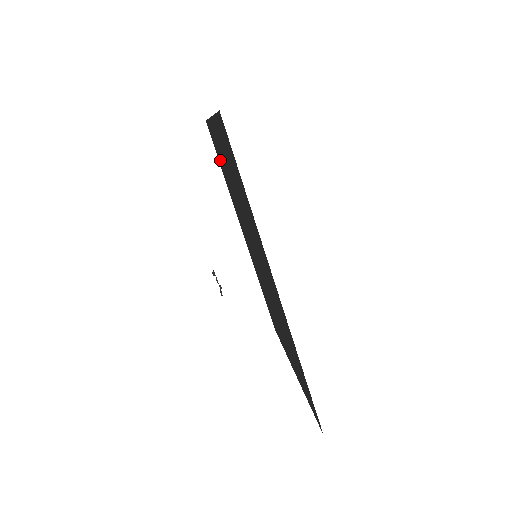
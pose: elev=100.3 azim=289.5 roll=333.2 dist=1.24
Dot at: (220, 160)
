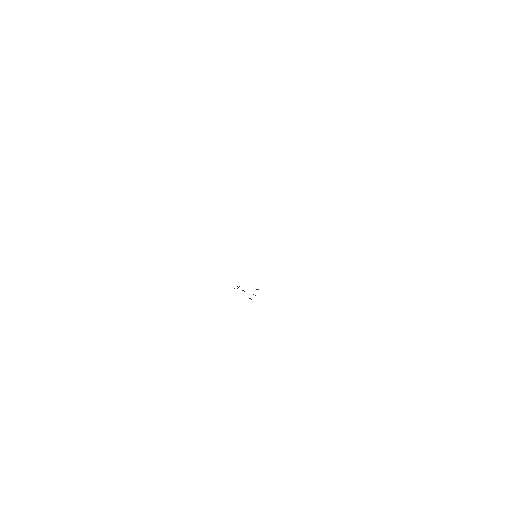
Dot at: occluded
